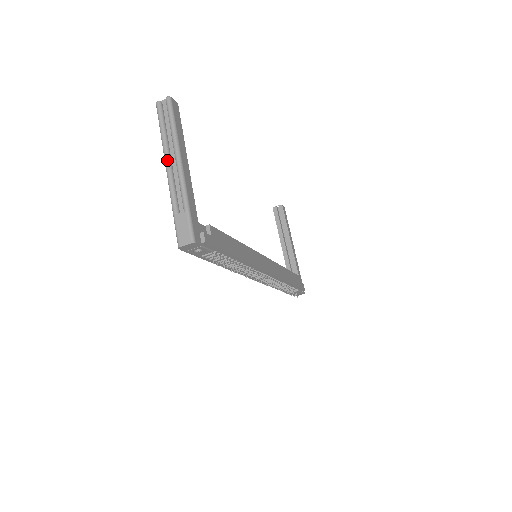
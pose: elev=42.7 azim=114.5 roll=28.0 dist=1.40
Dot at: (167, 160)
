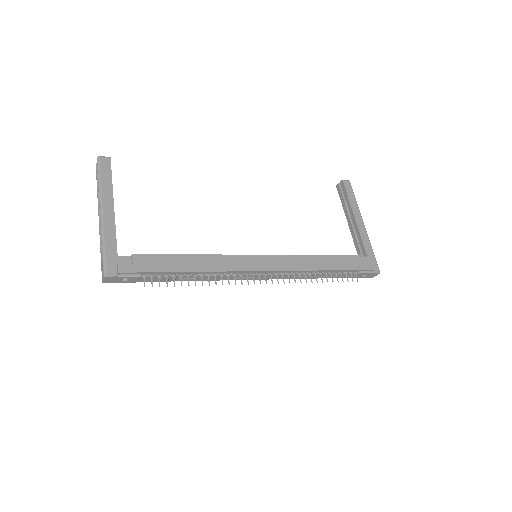
Dot at: (98, 211)
